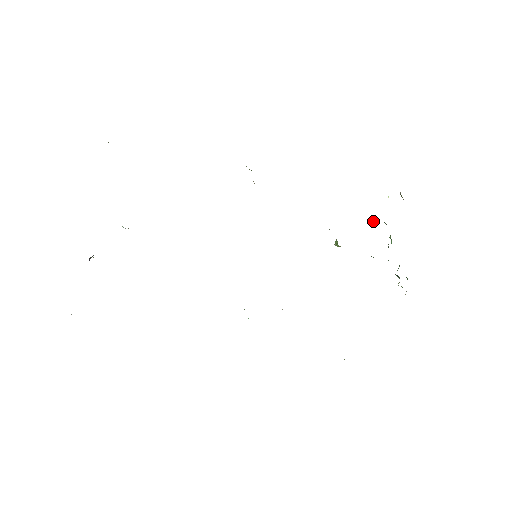
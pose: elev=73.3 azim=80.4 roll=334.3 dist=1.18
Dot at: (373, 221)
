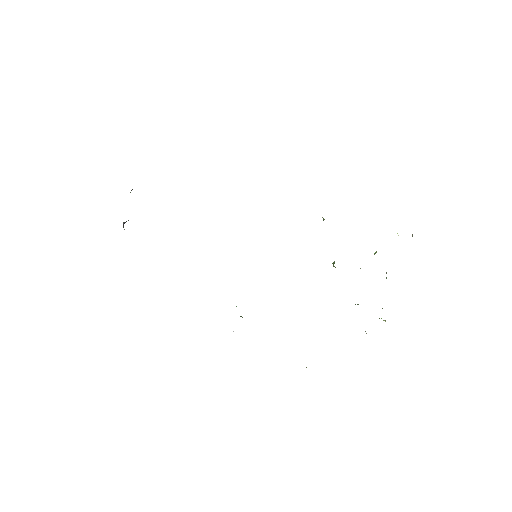
Dot at: (375, 253)
